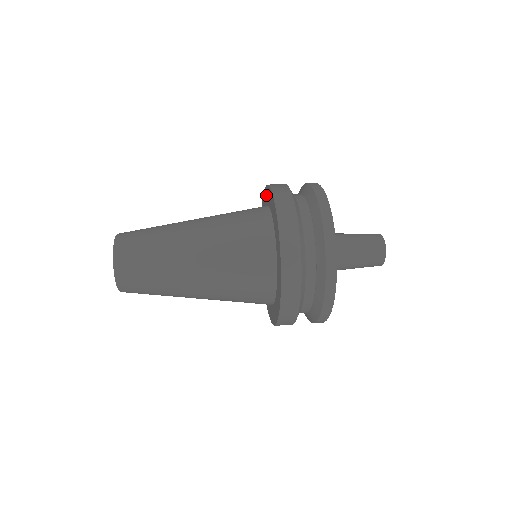
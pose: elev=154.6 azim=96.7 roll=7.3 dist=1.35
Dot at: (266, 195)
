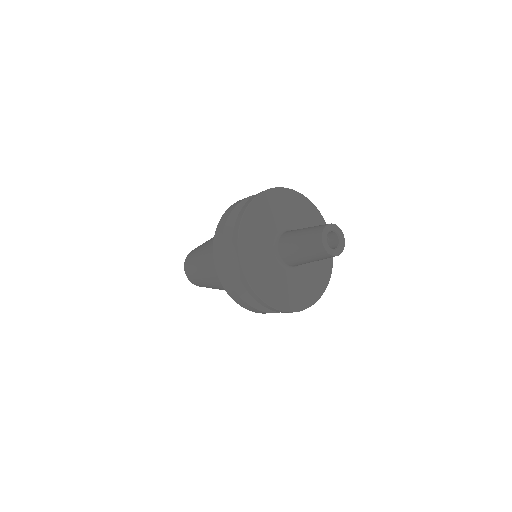
Dot at: occluded
